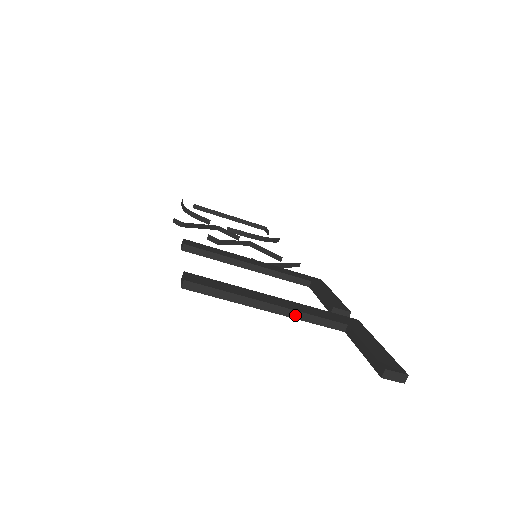
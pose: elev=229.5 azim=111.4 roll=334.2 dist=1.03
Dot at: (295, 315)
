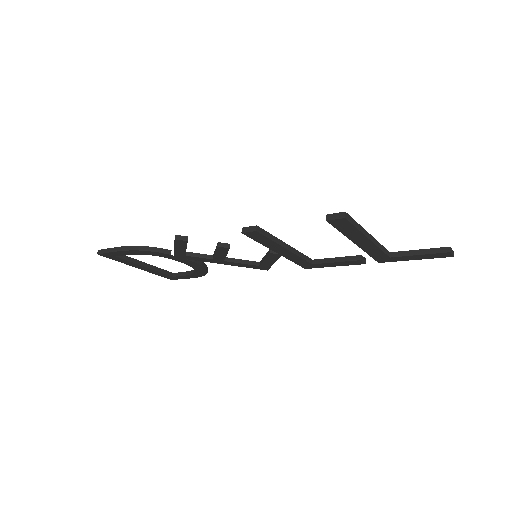
Dot at: (377, 244)
